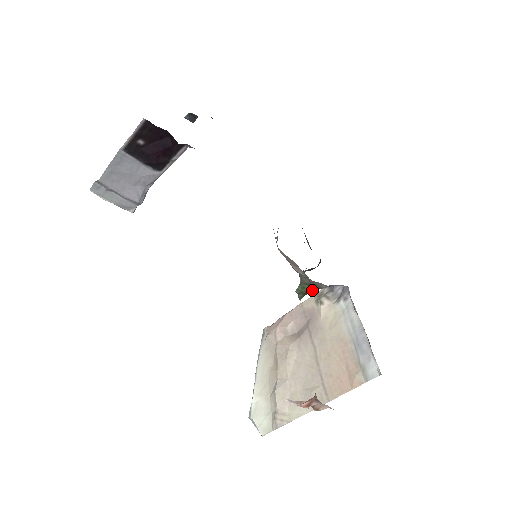
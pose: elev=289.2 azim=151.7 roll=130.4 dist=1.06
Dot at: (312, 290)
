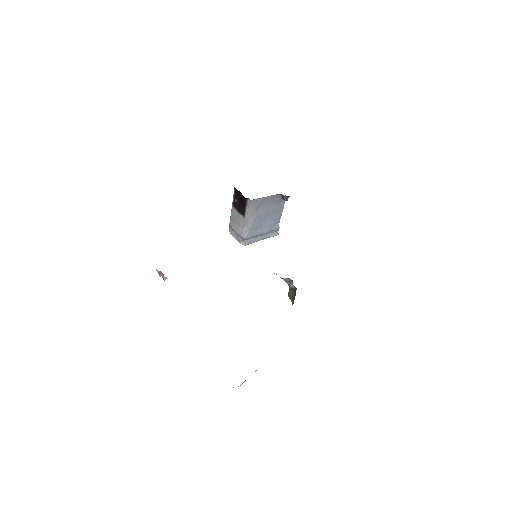
Dot at: (295, 295)
